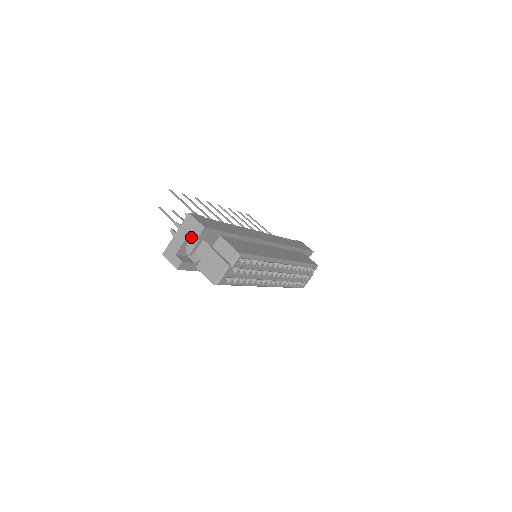
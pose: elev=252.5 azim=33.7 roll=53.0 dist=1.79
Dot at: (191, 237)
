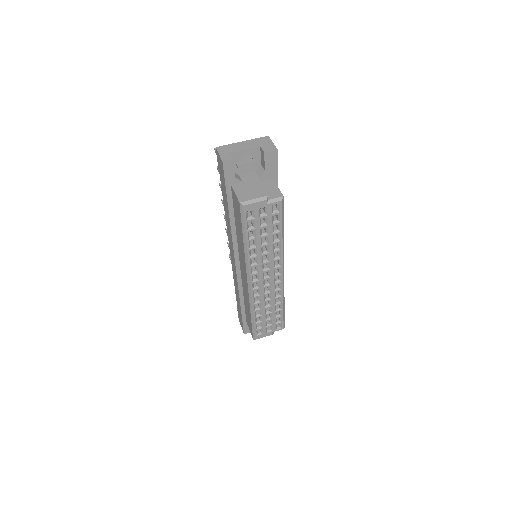
Dot at: (254, 153)
